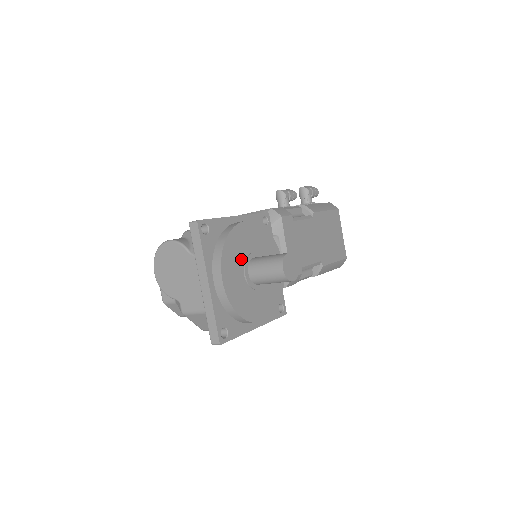
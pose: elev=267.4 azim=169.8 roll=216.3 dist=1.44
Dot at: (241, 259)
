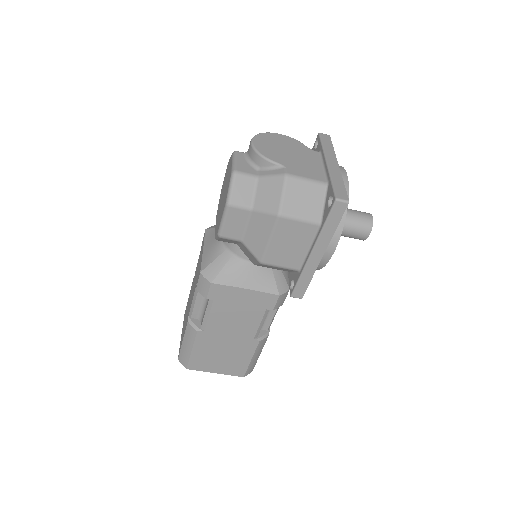
Dot at: occluded
